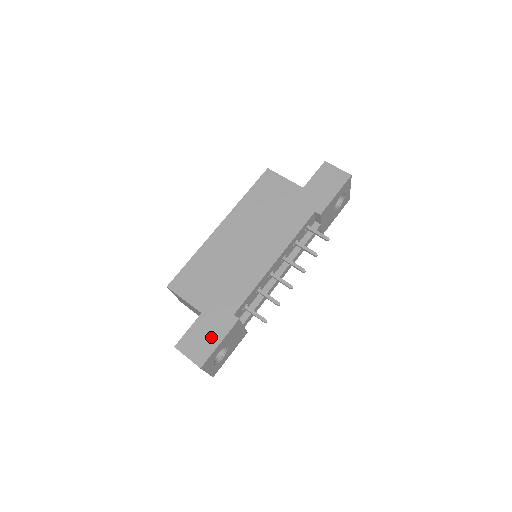
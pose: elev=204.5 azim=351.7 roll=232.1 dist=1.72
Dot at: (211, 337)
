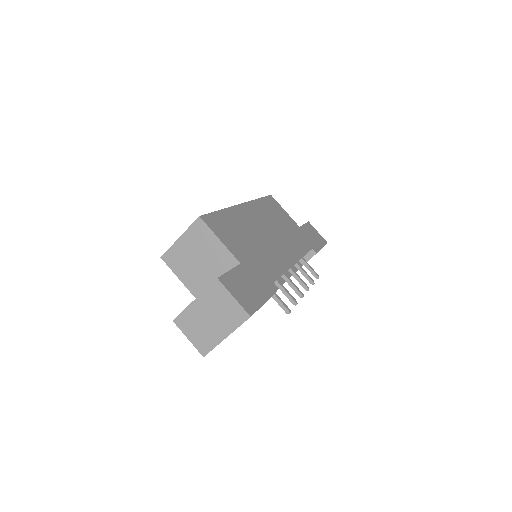
Dot at: (255, 292)
